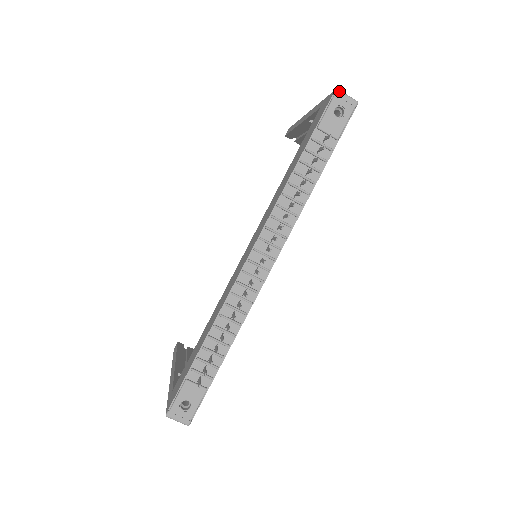
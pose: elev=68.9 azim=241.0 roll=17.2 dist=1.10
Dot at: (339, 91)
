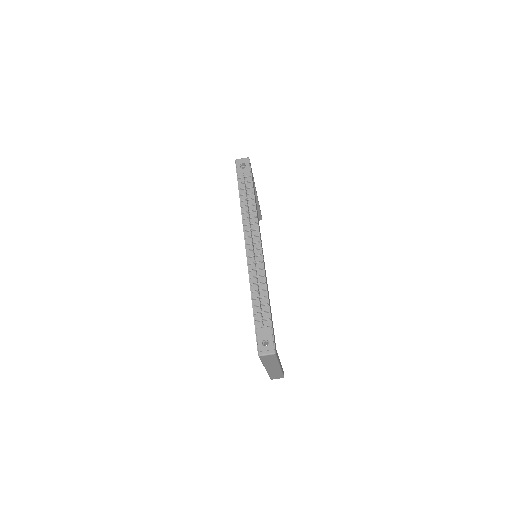
Dot at: (237, 160)
